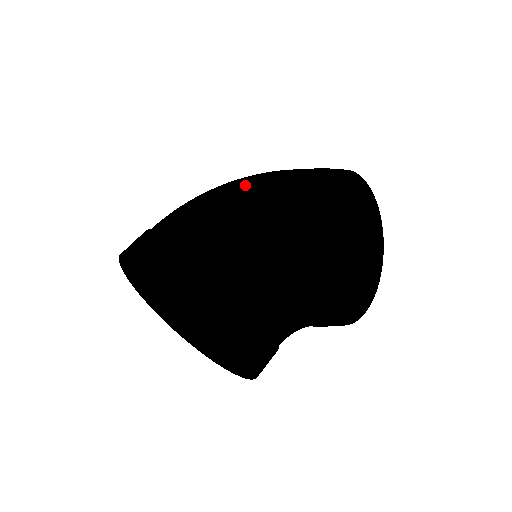
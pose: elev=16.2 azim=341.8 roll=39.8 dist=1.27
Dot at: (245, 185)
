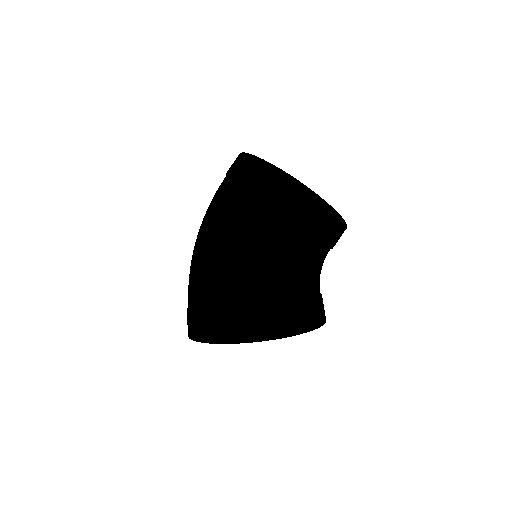
Dot at: (197, 239)
